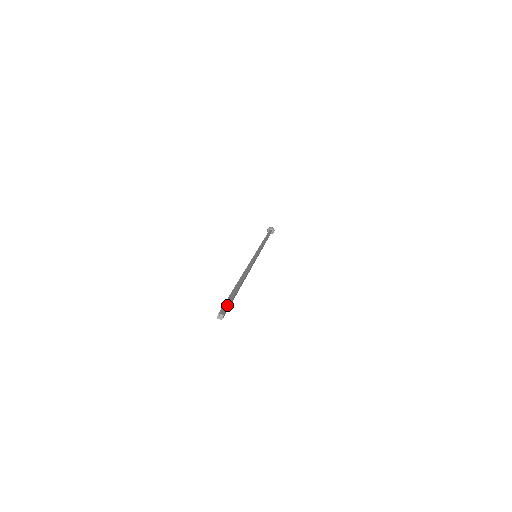
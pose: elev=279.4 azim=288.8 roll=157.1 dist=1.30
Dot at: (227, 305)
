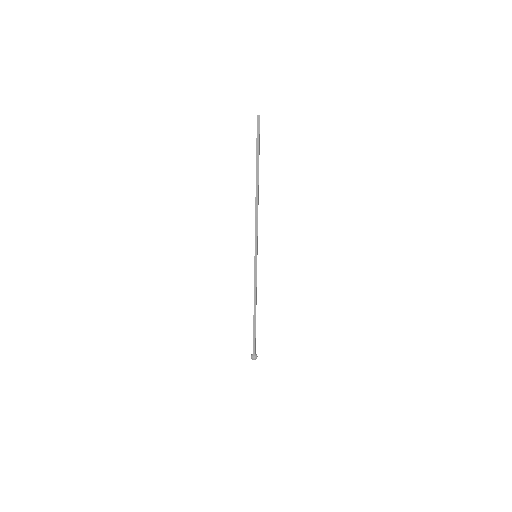
Dot at: (259, 131)
